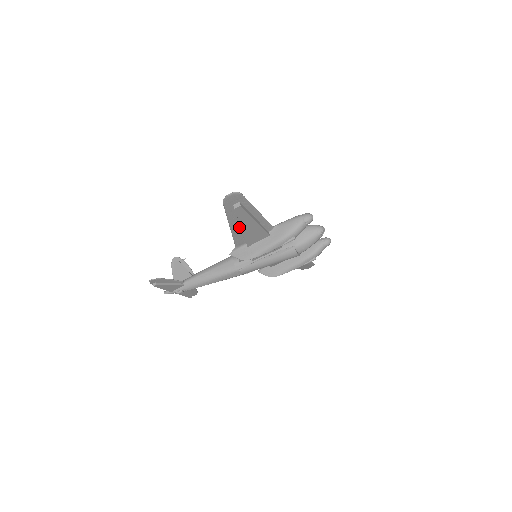
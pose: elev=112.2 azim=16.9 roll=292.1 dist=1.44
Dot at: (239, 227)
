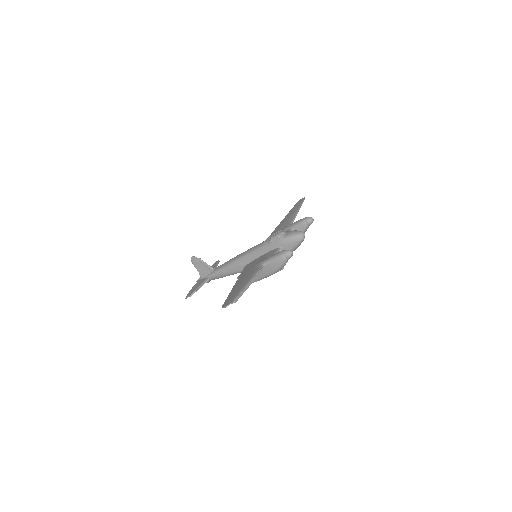
Dot at: occluded
